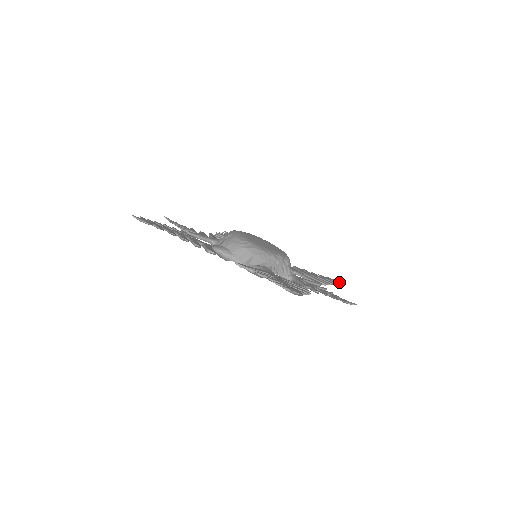
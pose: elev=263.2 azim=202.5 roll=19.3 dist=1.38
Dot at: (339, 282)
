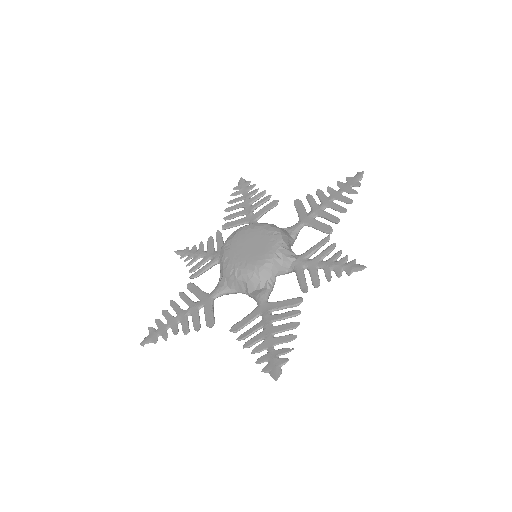
Dot at: (361, 179)
